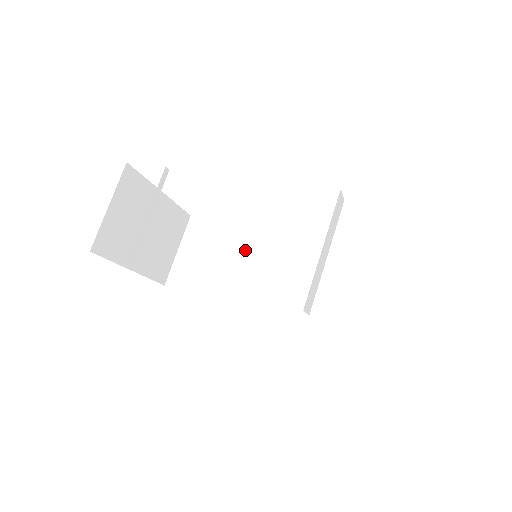
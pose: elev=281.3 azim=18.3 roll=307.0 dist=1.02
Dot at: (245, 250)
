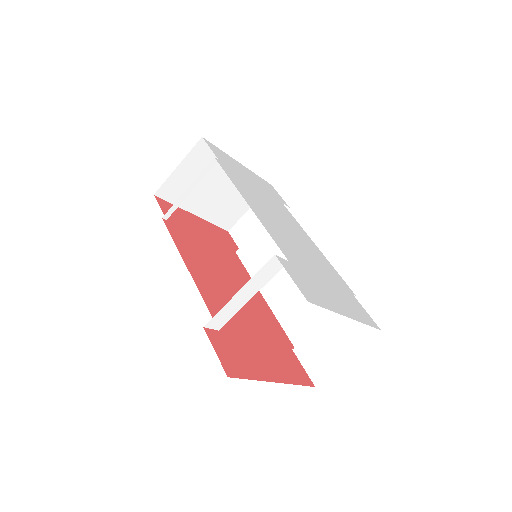
Dot at: occluded
